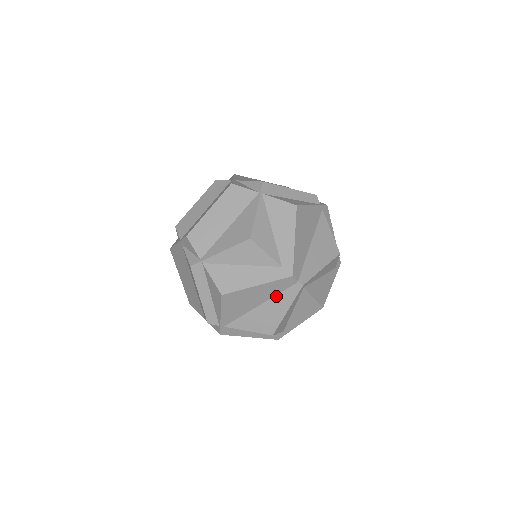
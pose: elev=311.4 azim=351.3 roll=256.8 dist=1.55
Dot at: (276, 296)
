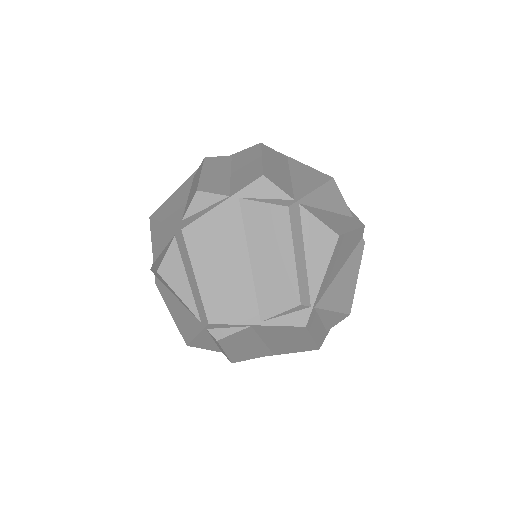
Dot at: (350, 256)
